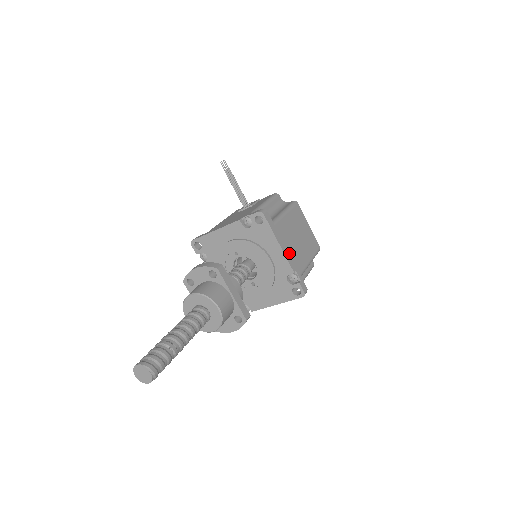
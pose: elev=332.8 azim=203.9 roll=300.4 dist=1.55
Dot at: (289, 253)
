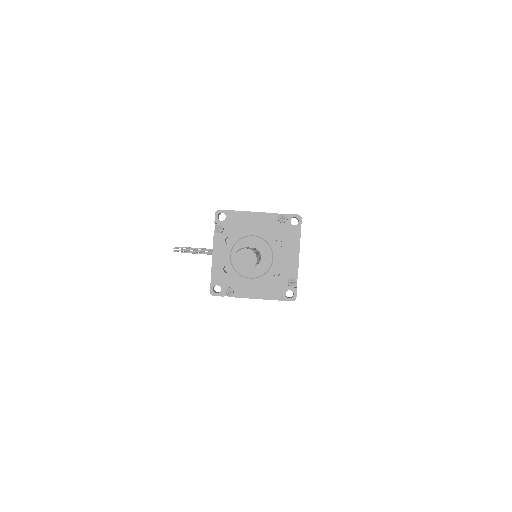
Dot at: occluded
